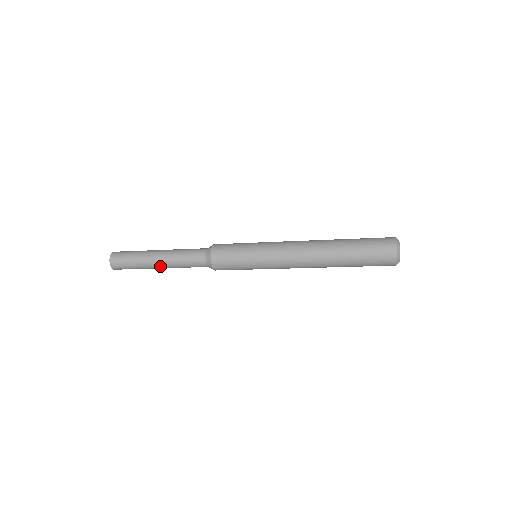
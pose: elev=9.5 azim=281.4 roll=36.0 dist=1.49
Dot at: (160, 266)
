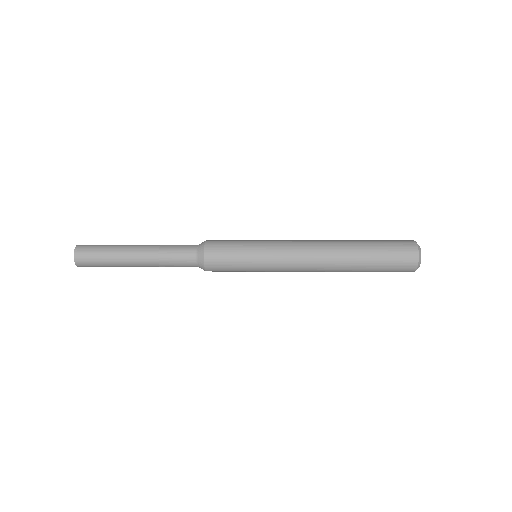
Dot at: (141, 266)
